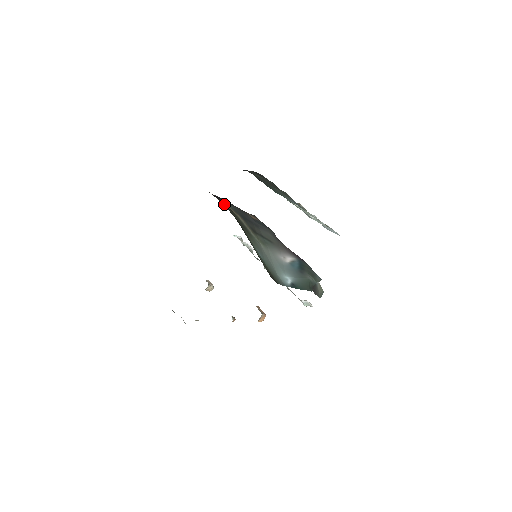
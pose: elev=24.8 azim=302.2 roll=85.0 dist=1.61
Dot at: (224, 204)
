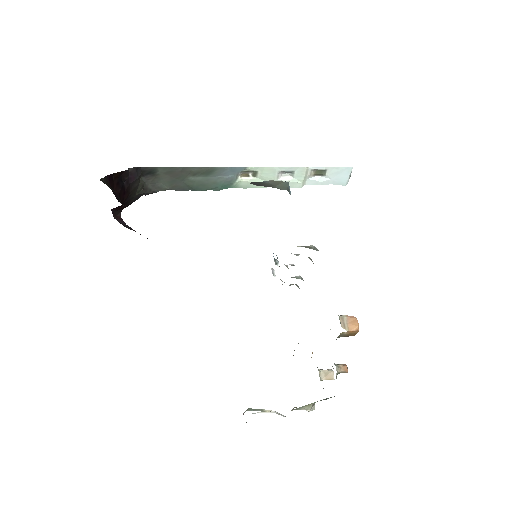
Dot at: occluded
